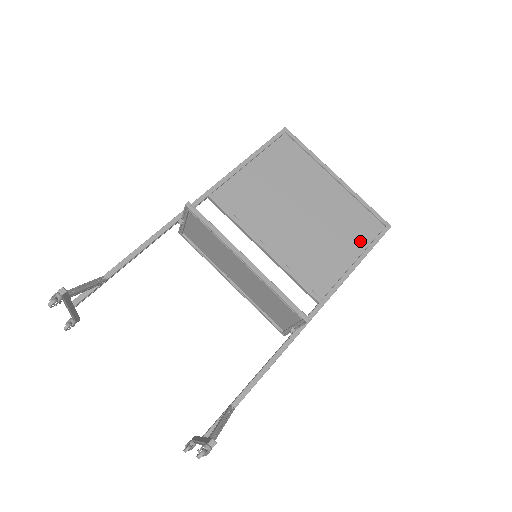
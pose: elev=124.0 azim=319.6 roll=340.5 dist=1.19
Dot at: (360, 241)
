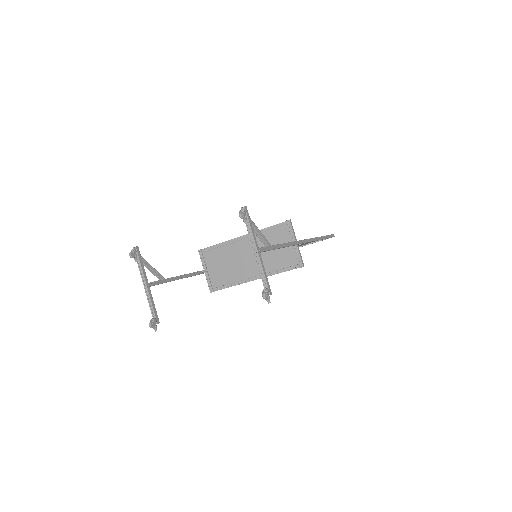
Dot at: occluded
